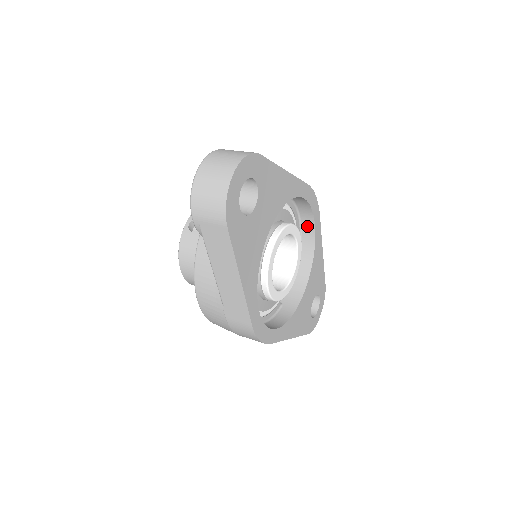
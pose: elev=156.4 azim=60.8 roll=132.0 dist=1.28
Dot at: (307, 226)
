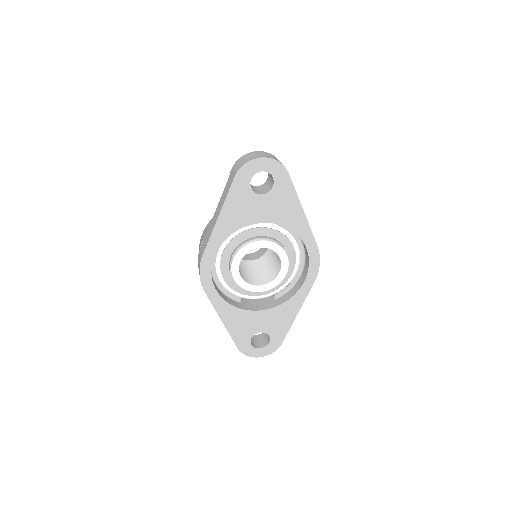
Dot at: (301, 280)
